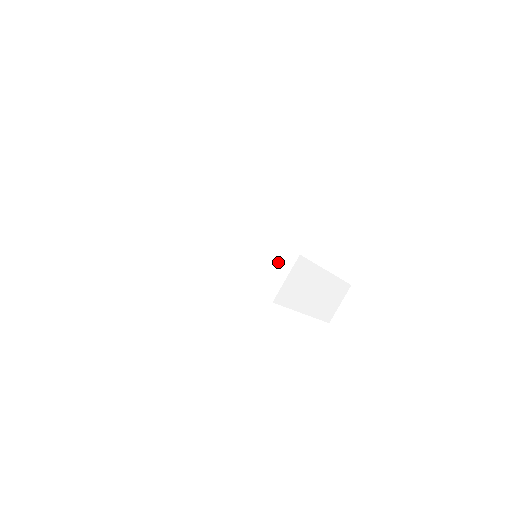
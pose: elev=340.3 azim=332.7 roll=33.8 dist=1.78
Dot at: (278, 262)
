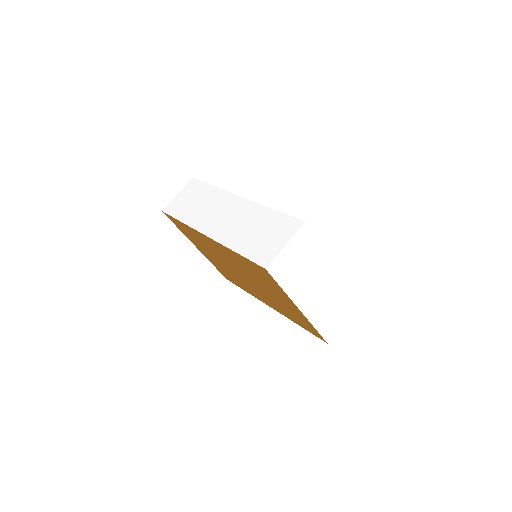
Dot at: (280, 230)
